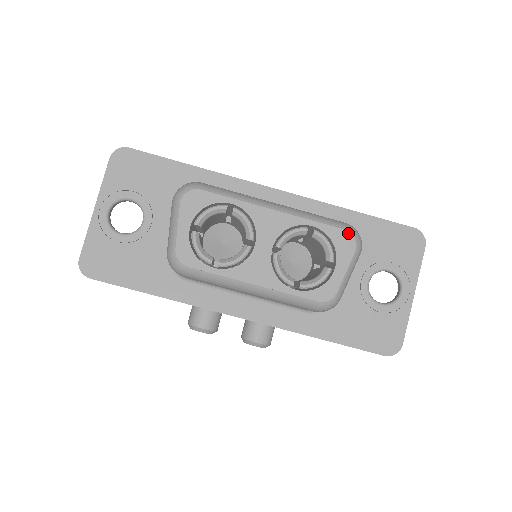
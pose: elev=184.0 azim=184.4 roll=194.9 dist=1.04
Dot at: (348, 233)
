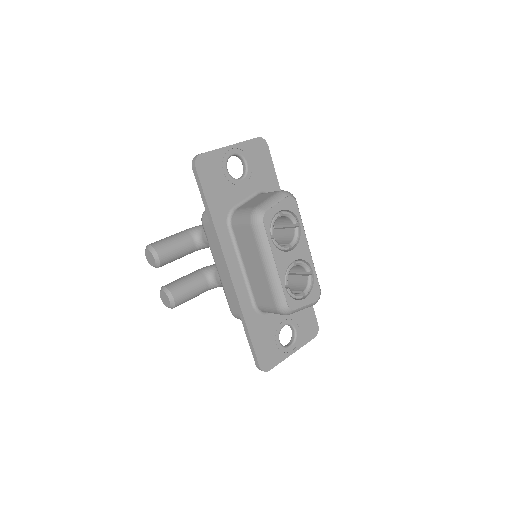
Dot at: (320, 291)
